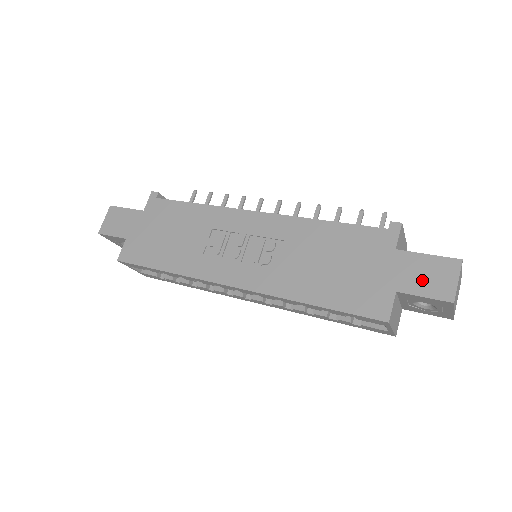
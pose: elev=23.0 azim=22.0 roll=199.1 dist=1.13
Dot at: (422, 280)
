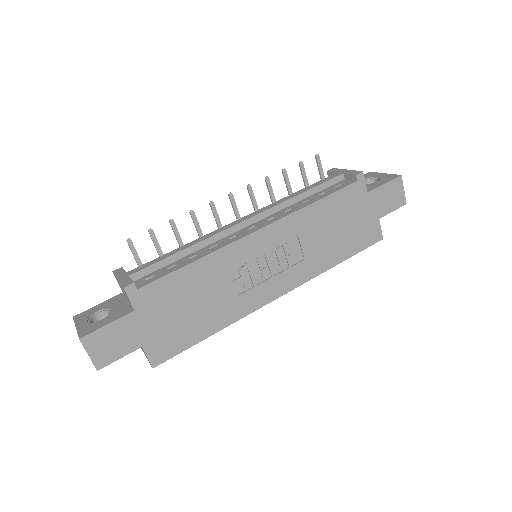
Dot at: (388, 202)
